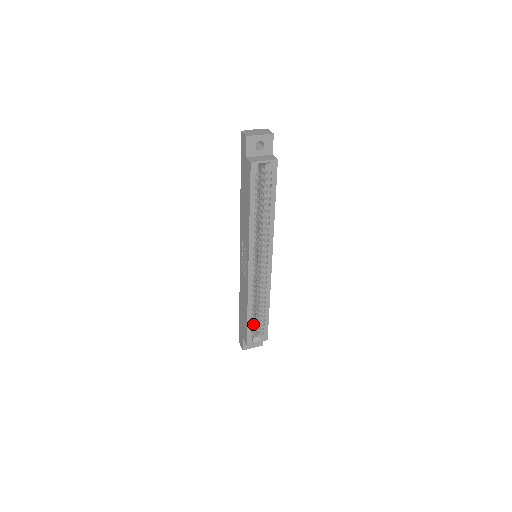
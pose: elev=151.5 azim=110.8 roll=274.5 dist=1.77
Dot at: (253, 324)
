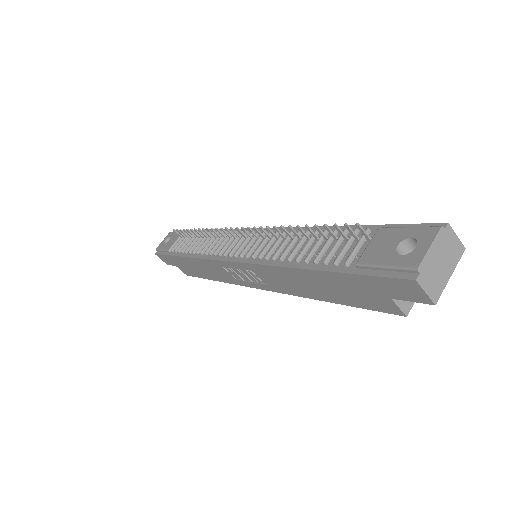
Dot at: occluded
